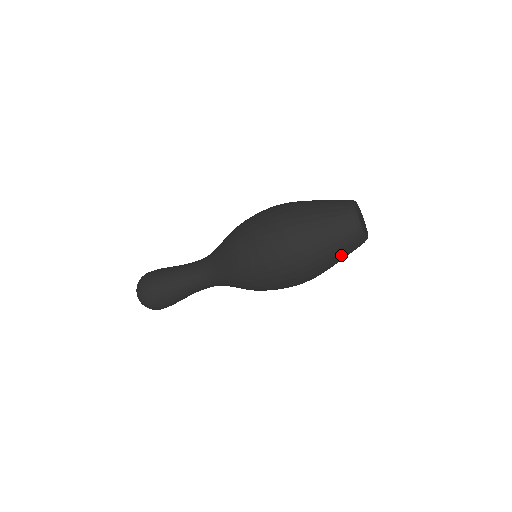
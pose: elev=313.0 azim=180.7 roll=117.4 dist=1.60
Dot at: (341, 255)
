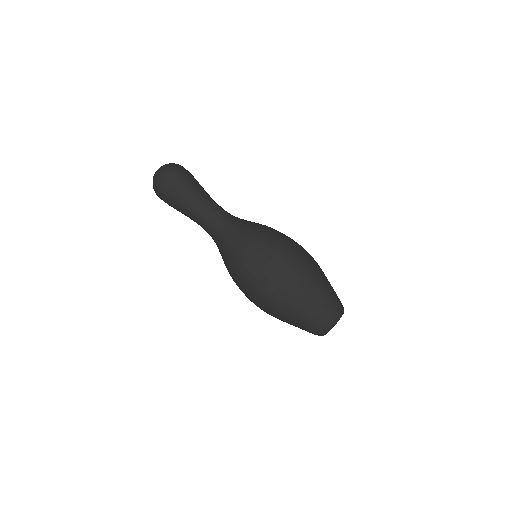
Dot at: occluded
